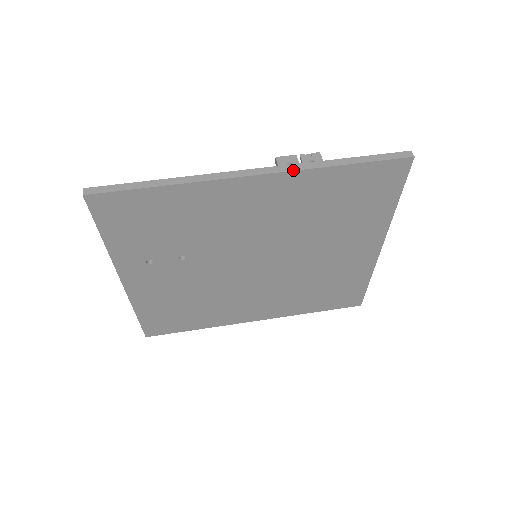
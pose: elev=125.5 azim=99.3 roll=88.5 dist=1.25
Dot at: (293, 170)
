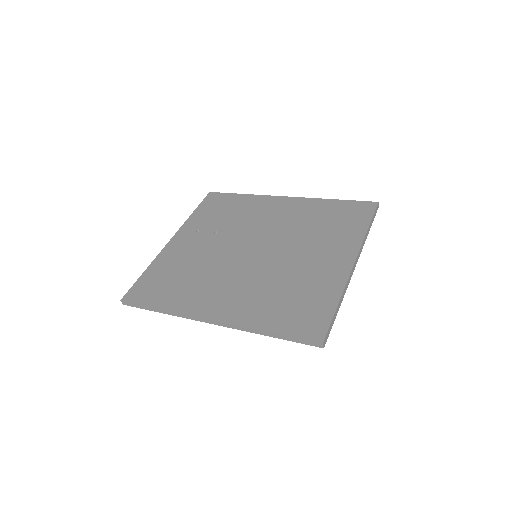
Dot at: (307, 198)
